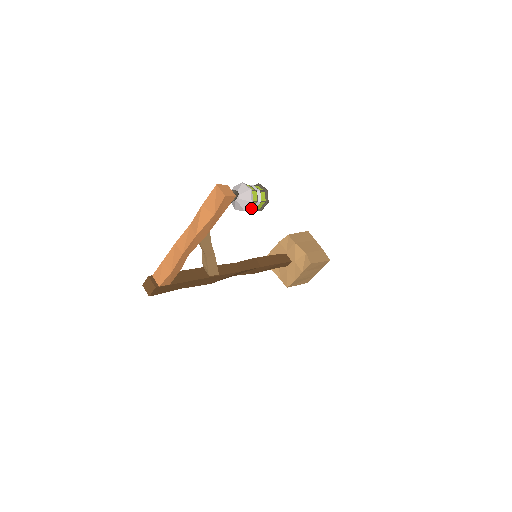
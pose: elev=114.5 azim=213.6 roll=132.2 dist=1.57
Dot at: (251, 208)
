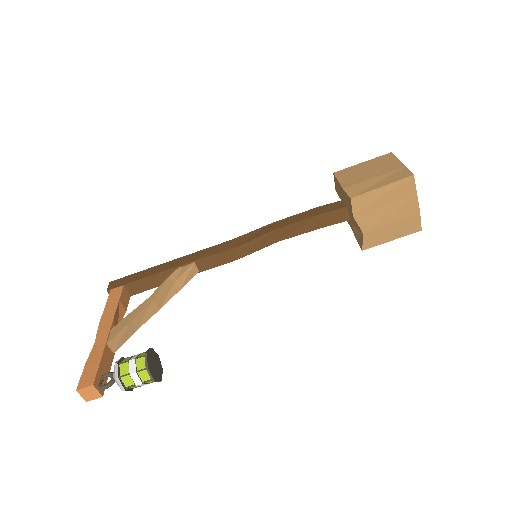
Dot at: occluded
